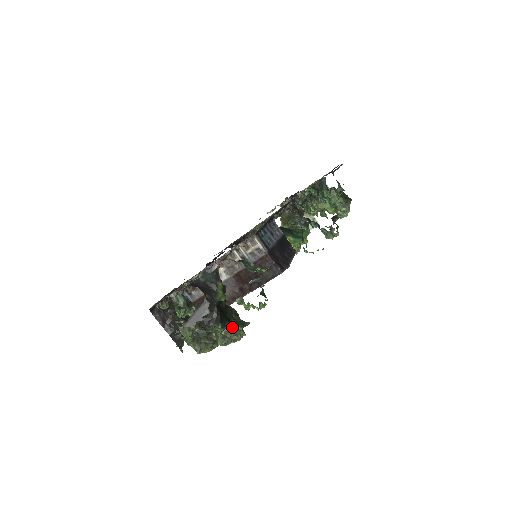
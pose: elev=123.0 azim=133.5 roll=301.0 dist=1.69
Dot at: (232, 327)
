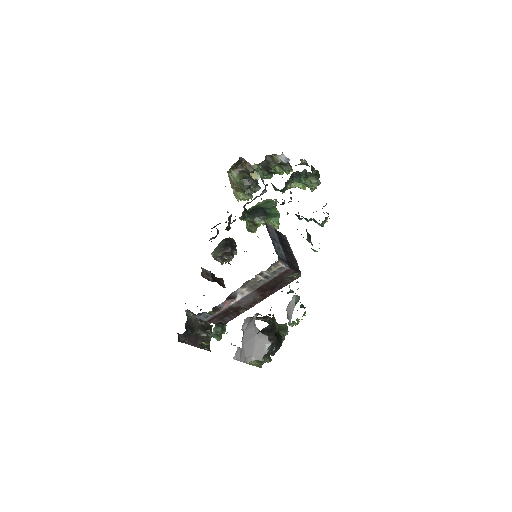
Dot at: occluded
